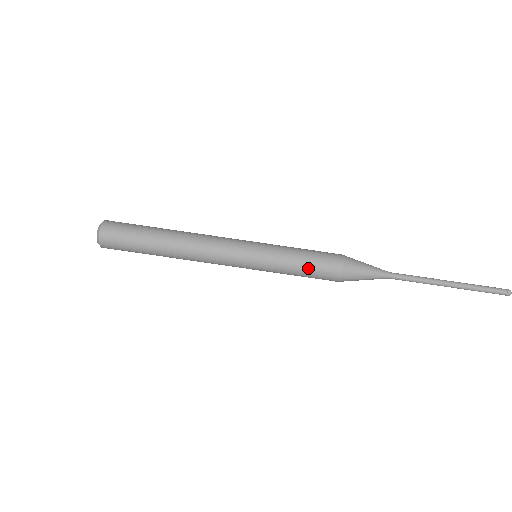
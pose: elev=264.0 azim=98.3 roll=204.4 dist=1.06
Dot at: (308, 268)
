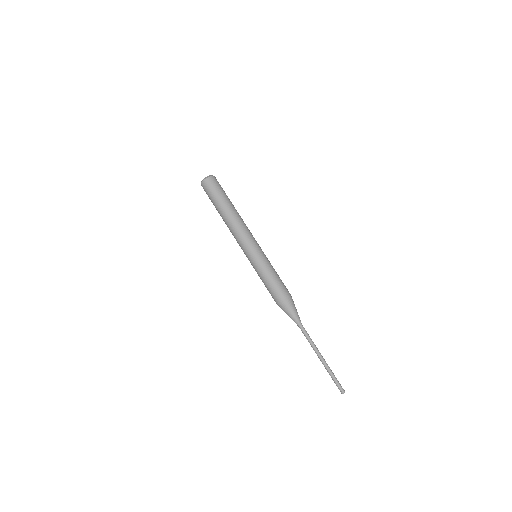
Dot at: (272, 282)
